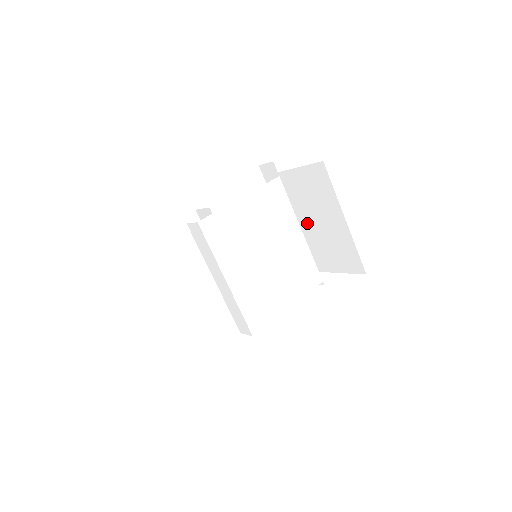
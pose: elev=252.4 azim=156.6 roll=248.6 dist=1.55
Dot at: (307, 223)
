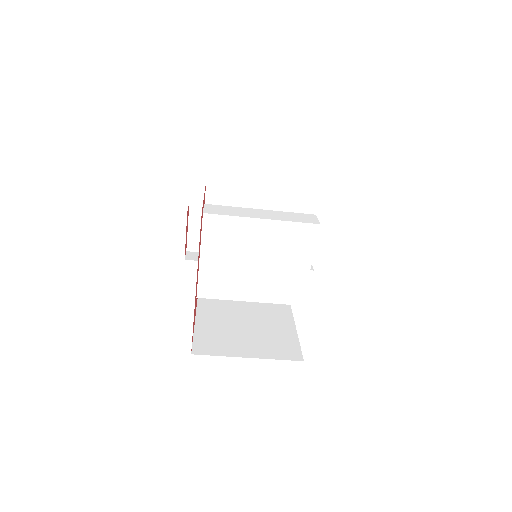
Dot at: occluded
